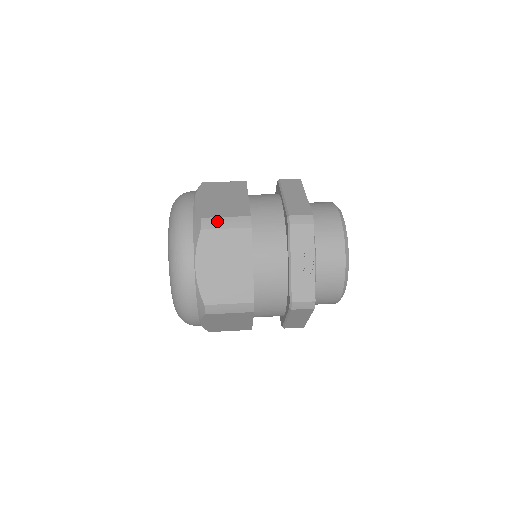
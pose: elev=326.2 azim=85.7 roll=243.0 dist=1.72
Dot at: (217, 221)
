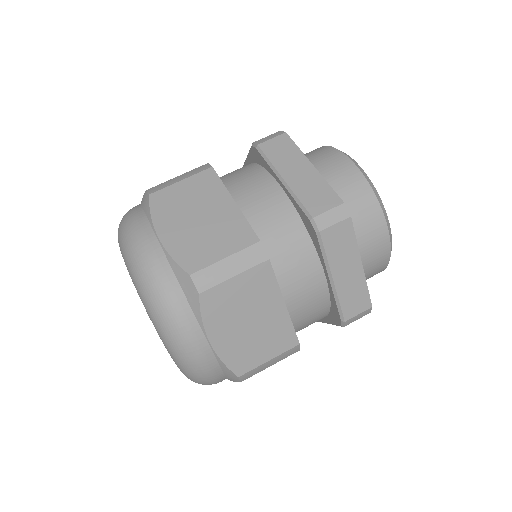
Dot at: (259, 369)
